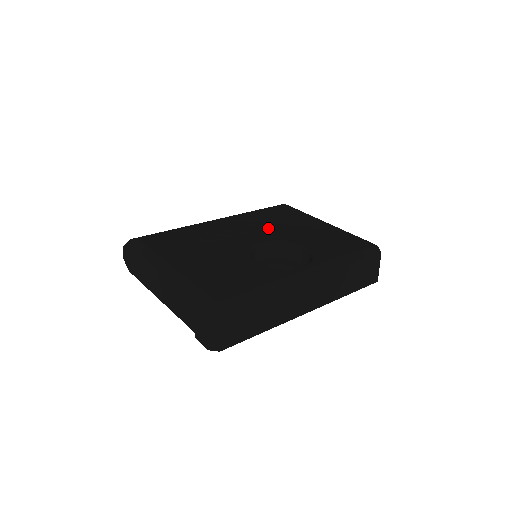
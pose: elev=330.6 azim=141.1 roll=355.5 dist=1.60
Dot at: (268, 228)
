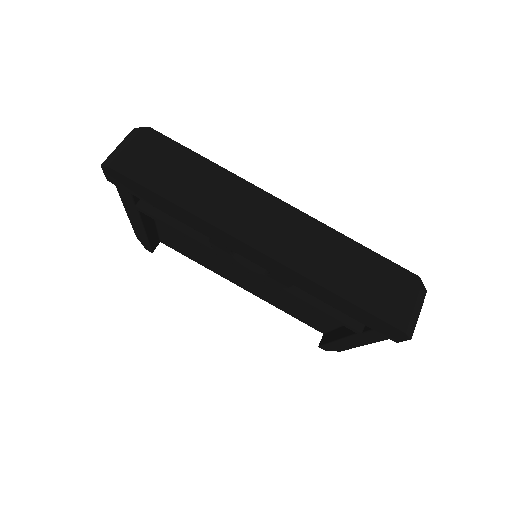
Dot at: occluded
